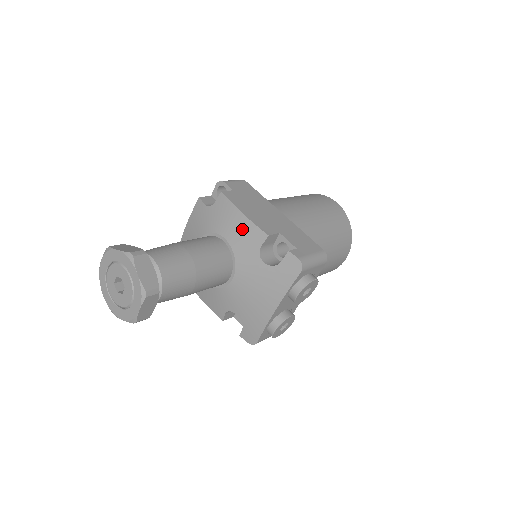
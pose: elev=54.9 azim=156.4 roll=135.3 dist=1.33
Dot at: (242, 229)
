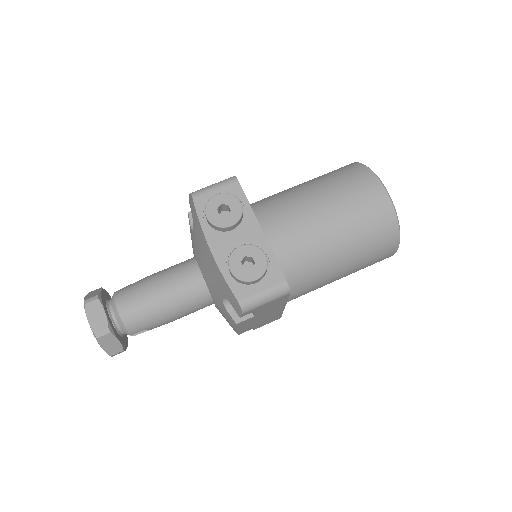
Dot at: occluded
